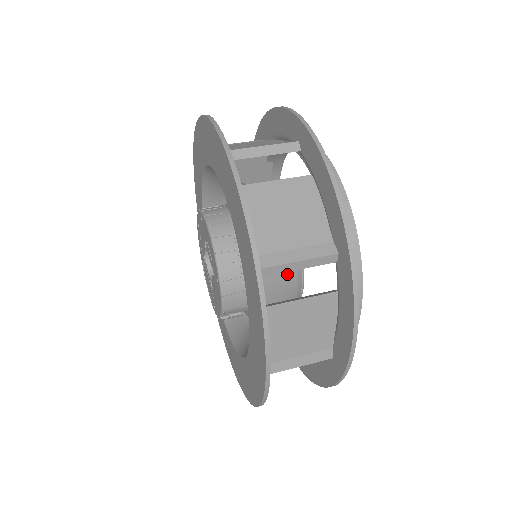
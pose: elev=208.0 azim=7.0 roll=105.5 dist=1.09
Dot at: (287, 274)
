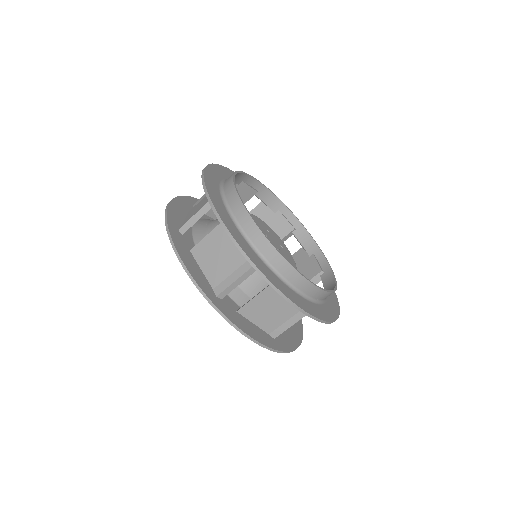
Dot at: occluded
